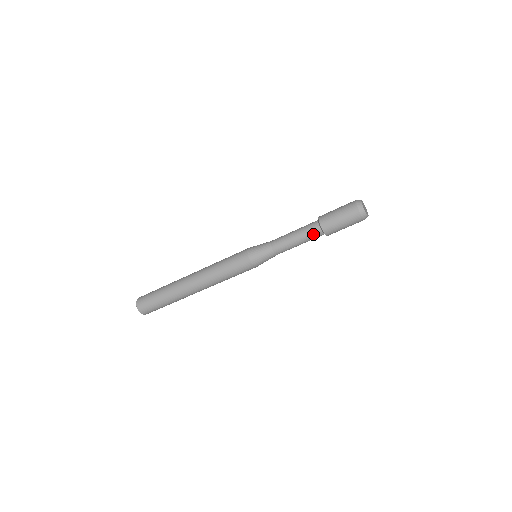
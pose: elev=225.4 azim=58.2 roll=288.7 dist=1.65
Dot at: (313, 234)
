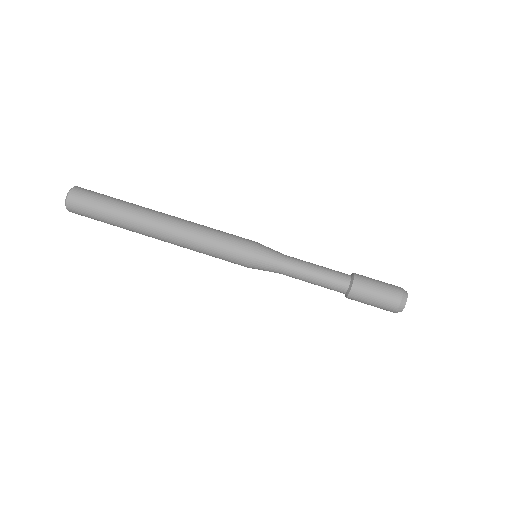
Dot at: (340, 272)
